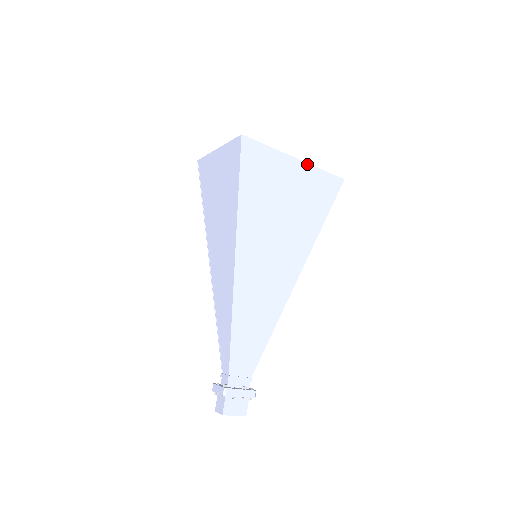
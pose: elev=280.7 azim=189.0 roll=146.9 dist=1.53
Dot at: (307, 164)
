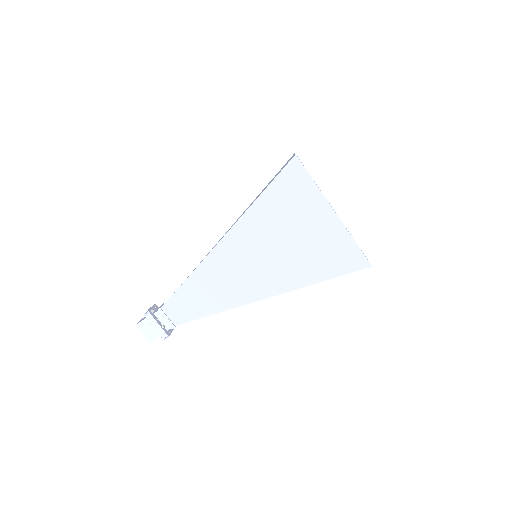
Dot at: (342, 224)
